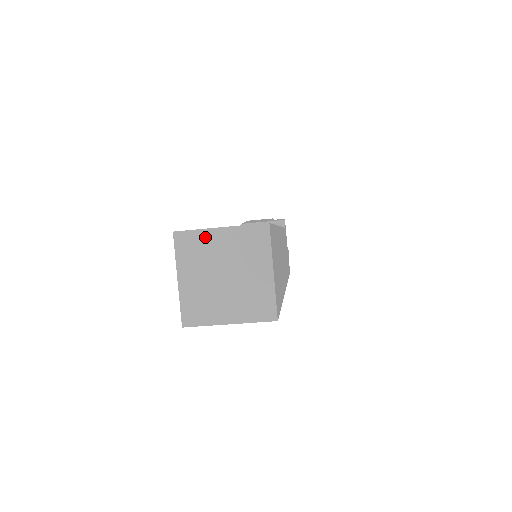
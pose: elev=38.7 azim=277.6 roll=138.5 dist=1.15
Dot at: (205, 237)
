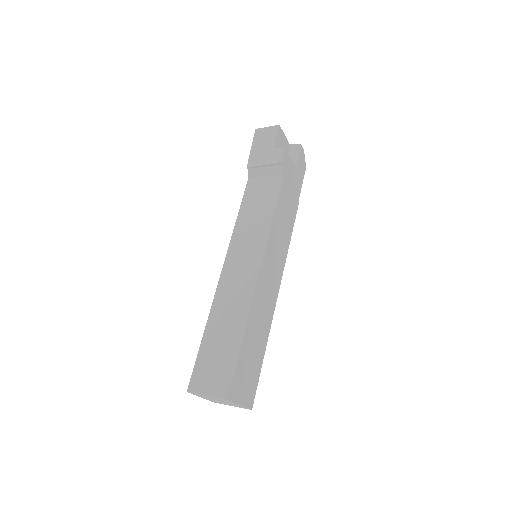
Dot at: (202, 395)
